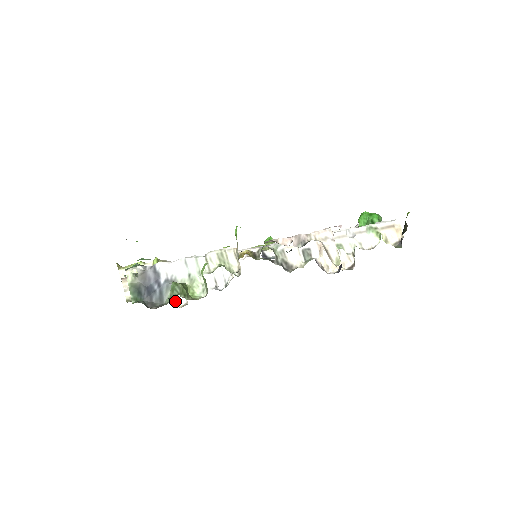
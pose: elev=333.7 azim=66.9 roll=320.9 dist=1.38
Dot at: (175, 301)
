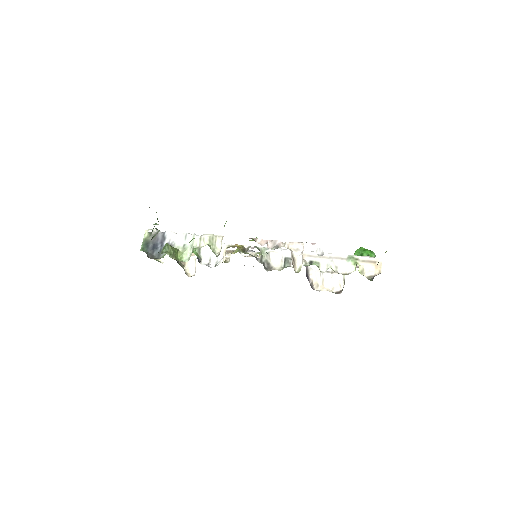
Dot at: (188, 271)
